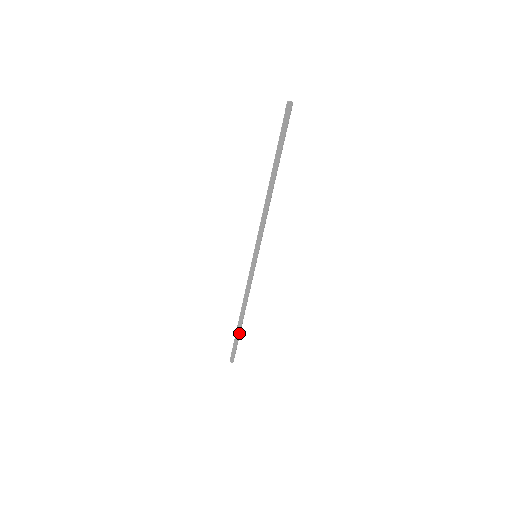
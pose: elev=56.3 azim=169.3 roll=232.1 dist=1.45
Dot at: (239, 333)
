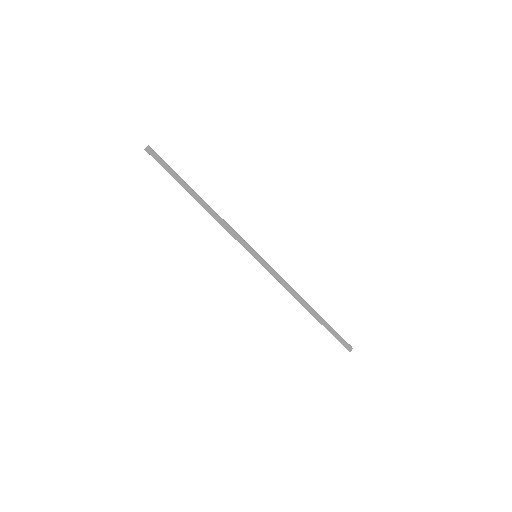
Dot at: (320, 323)
